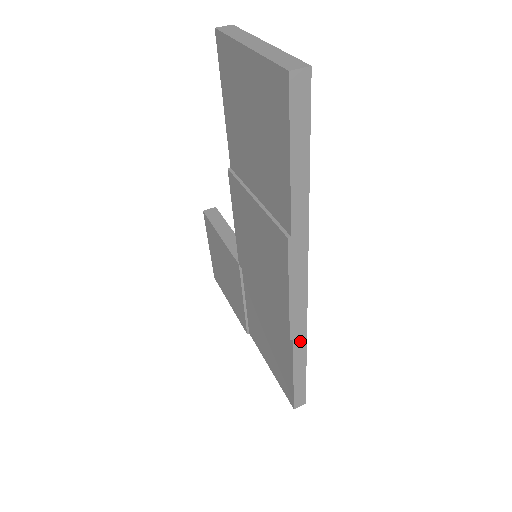
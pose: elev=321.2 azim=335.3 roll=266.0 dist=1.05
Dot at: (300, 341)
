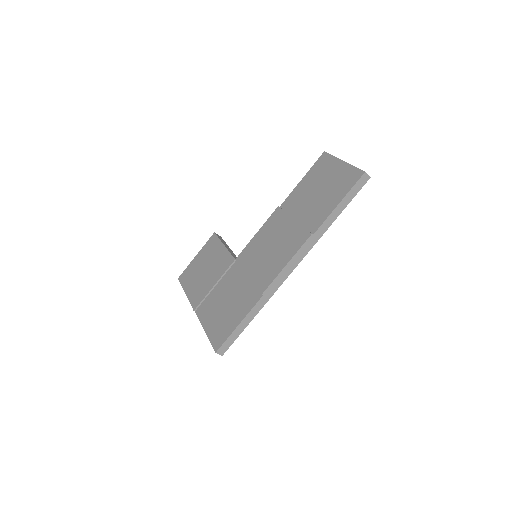
Dot at: (264, 301)
